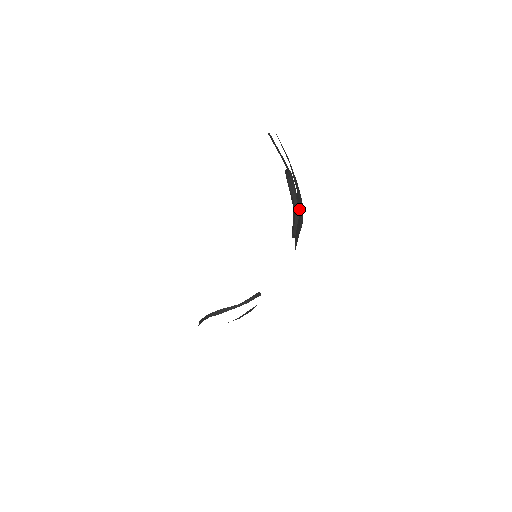
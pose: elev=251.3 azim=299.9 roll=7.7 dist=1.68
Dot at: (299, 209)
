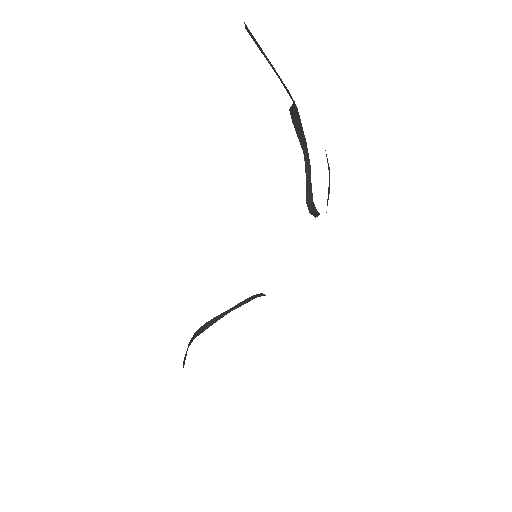
Dot at: occluded
